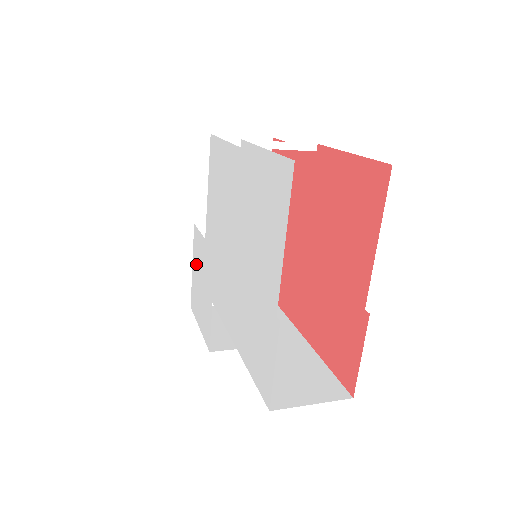
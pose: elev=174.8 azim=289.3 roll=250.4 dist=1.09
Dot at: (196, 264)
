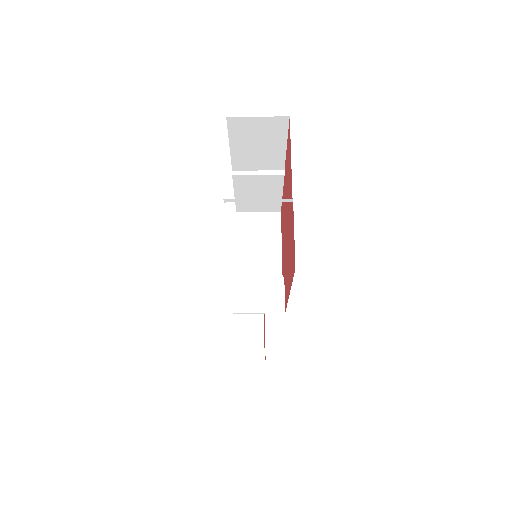
Dot at: occluded
